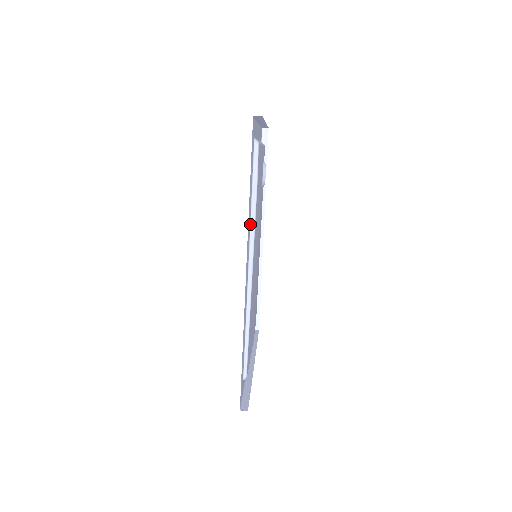
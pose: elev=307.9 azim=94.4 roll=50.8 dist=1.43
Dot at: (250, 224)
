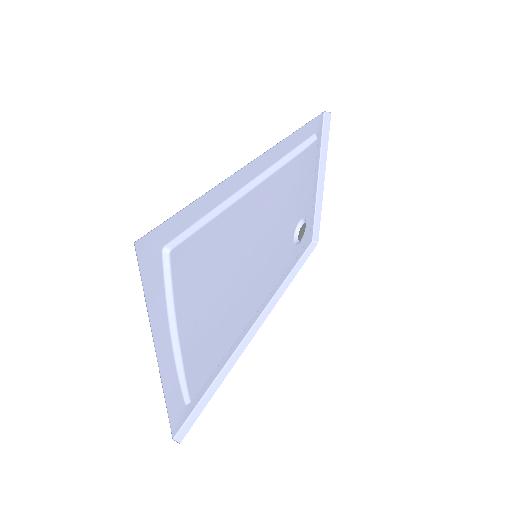
Dot at: (280, 160)
